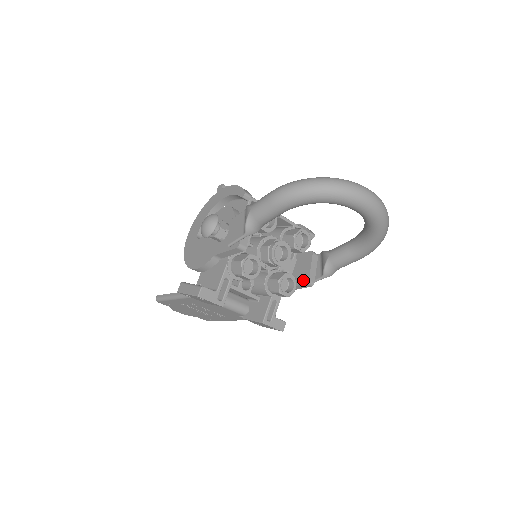
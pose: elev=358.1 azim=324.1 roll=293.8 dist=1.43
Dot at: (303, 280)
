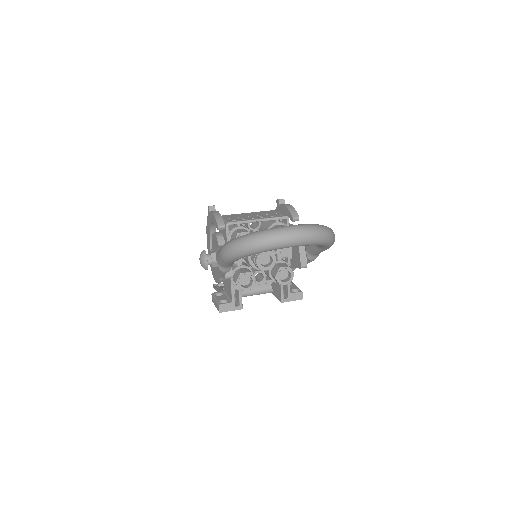
Dot at: (298, 265)
